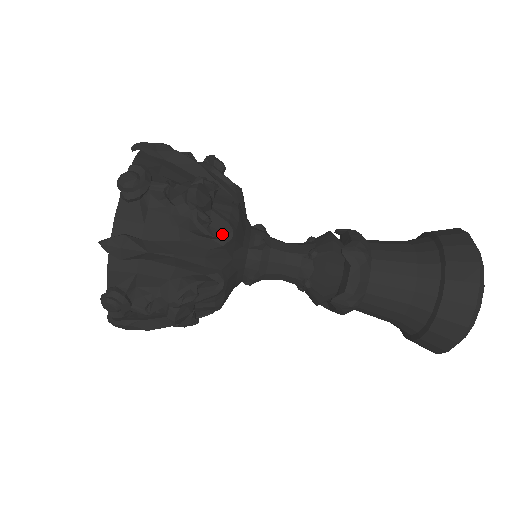
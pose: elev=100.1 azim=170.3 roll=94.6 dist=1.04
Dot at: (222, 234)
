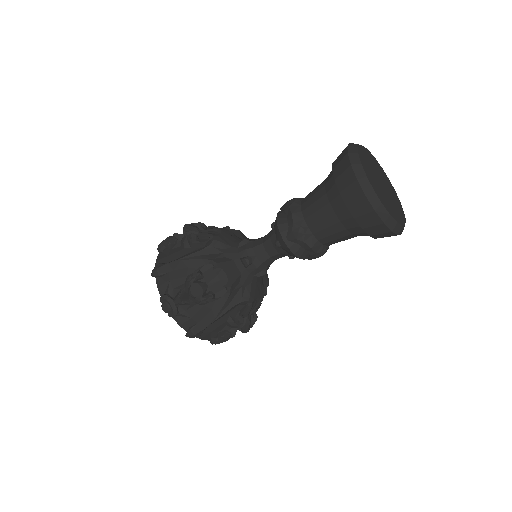
Dot at: (224, 291)
